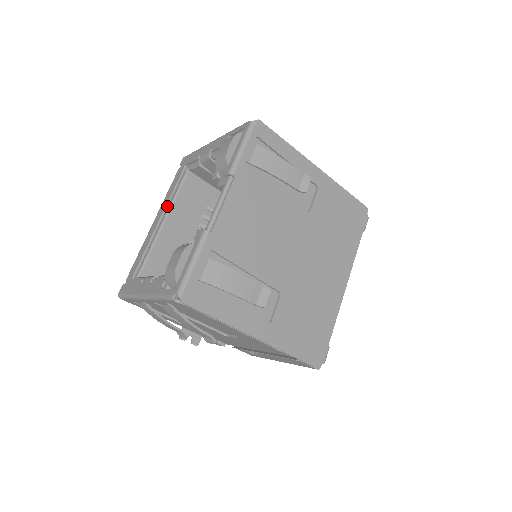
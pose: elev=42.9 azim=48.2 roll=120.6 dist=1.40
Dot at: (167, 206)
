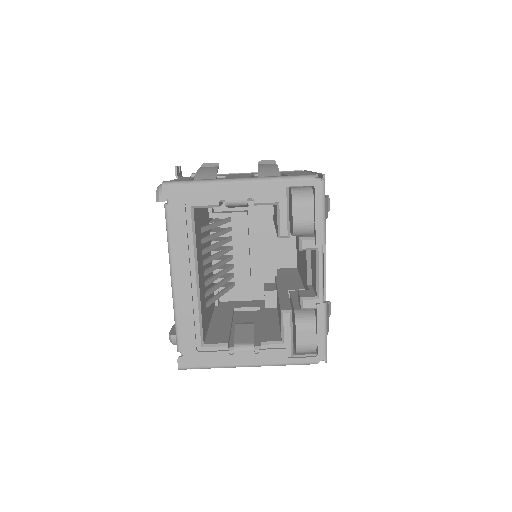
Dot at: (189, 260)
